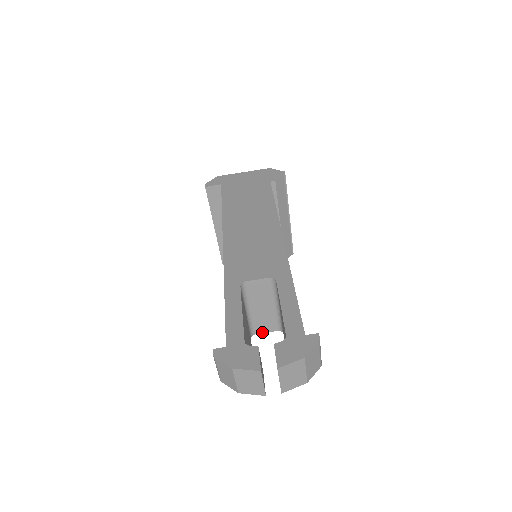
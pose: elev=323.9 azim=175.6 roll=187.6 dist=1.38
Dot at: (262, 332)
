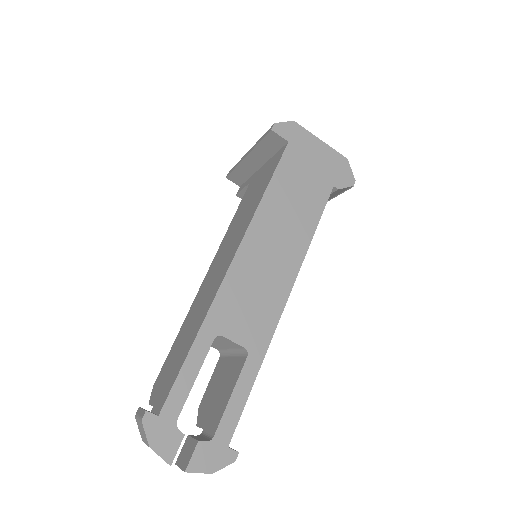
Dot at: occluded
